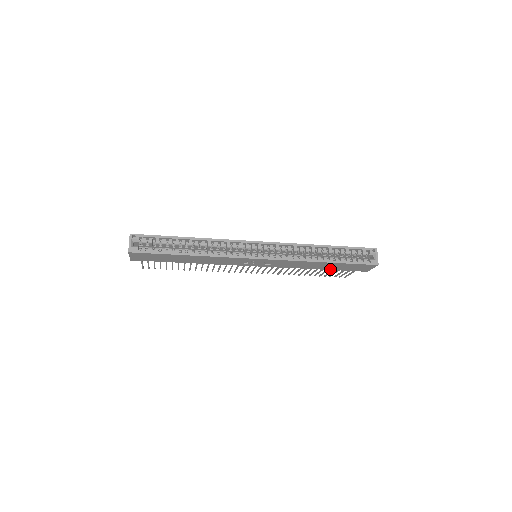
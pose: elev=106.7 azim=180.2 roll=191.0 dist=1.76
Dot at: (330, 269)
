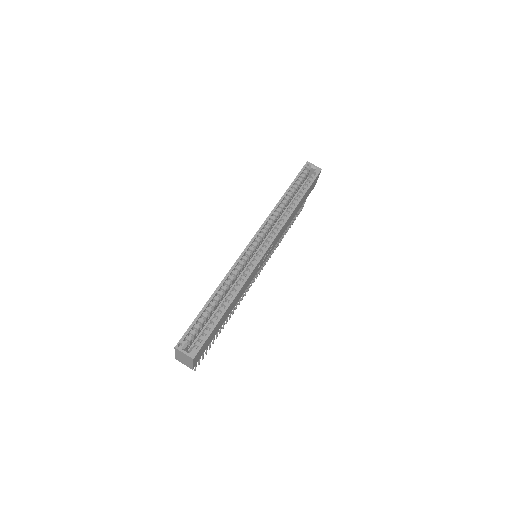
Dot at: occluded
